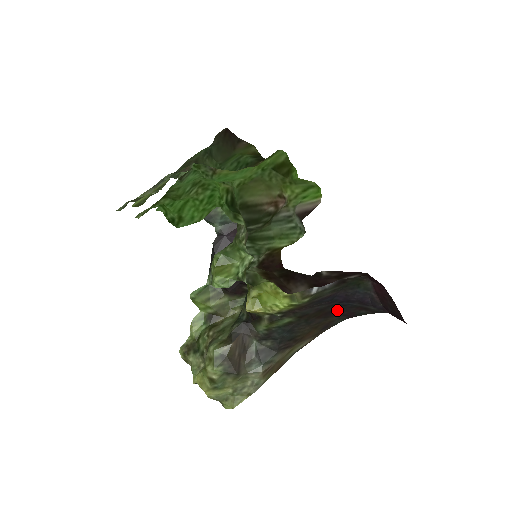
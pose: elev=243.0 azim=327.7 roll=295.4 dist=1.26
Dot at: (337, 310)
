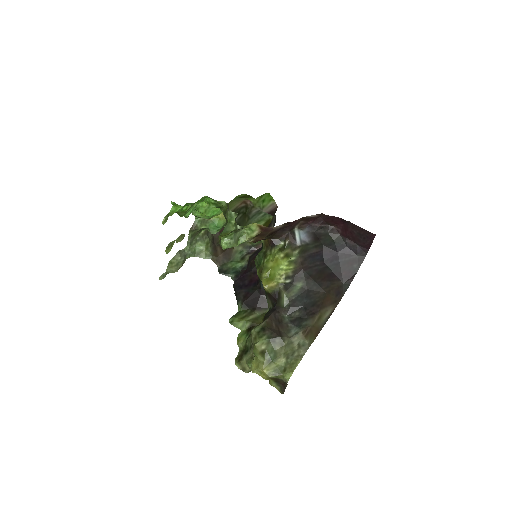
Dot at: (335, 273)
